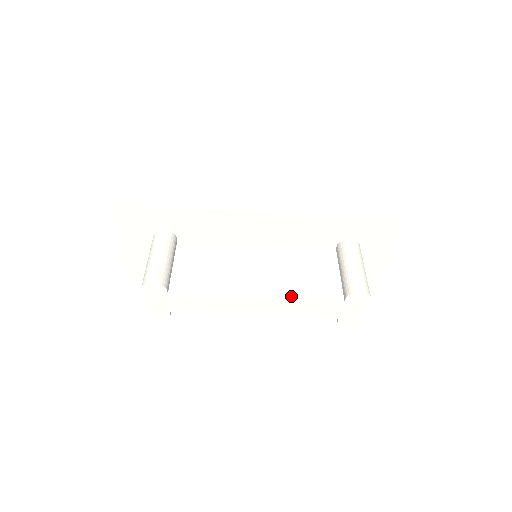
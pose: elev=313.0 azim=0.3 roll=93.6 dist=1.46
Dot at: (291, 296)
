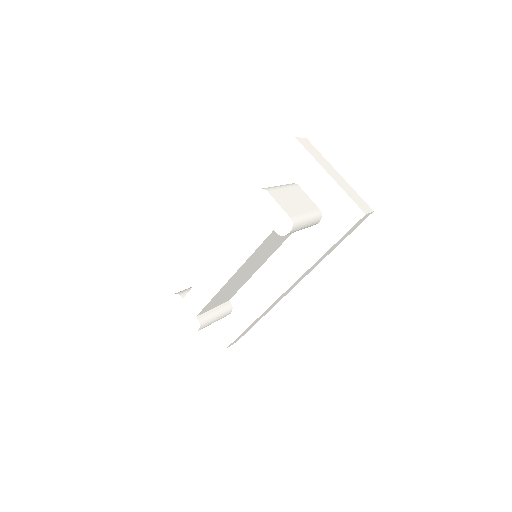
Dot at: (233, 240)
